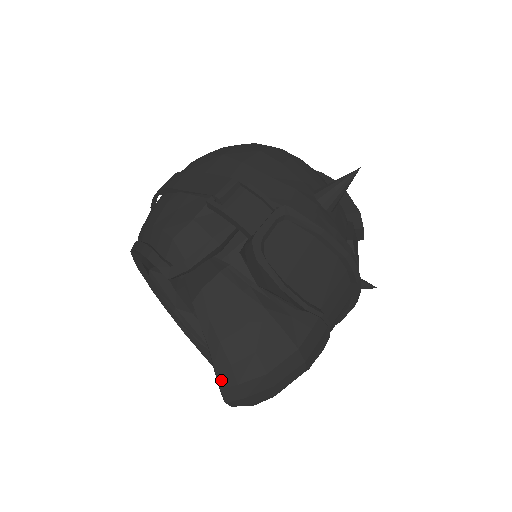
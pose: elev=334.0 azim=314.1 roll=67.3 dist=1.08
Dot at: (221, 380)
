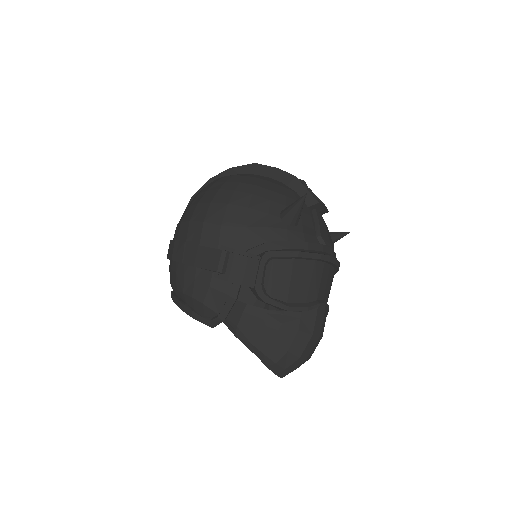
Dot at: (274, 371)
